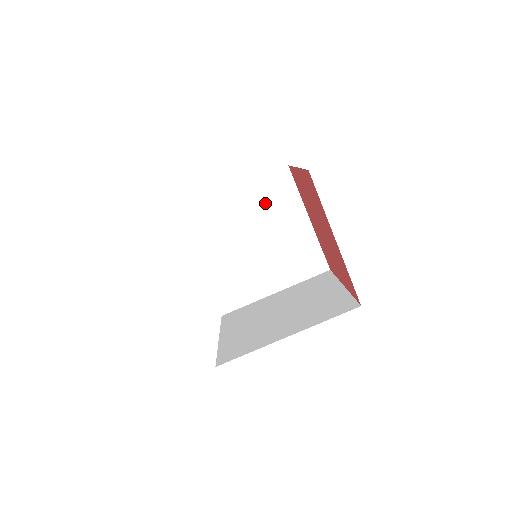
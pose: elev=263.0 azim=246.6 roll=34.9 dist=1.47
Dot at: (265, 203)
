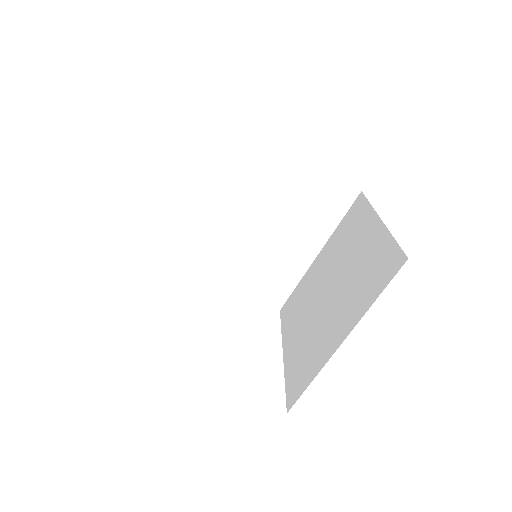
Dot at: (235, 174)
